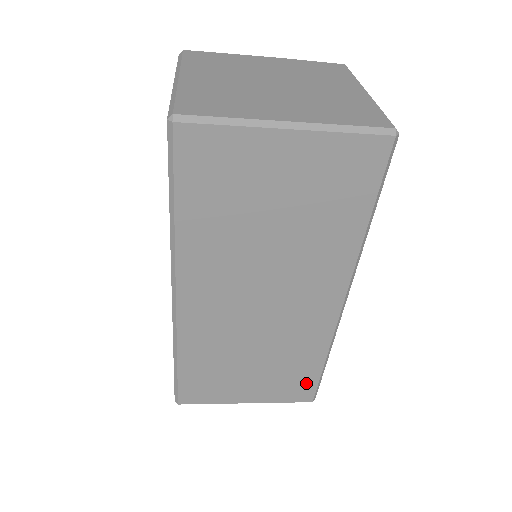
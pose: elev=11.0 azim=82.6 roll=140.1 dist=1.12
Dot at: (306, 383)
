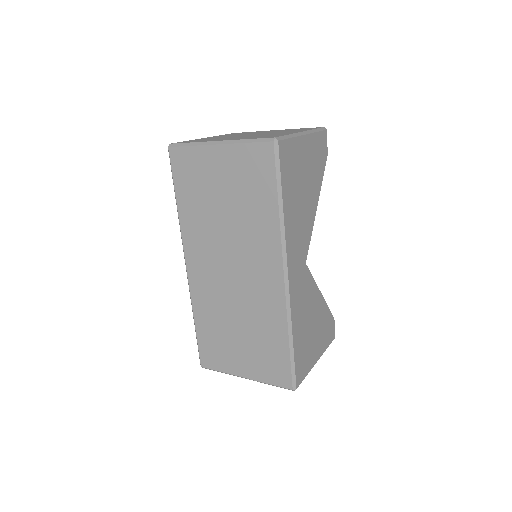
Dot at: (281, 364)
